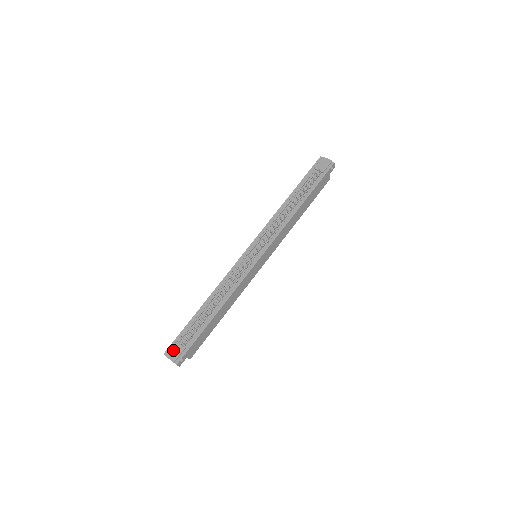
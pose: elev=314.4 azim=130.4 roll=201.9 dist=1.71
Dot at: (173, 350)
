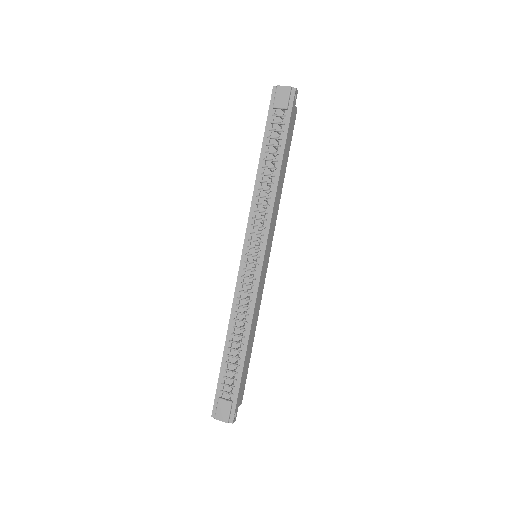
Dot at: (220, 410)
